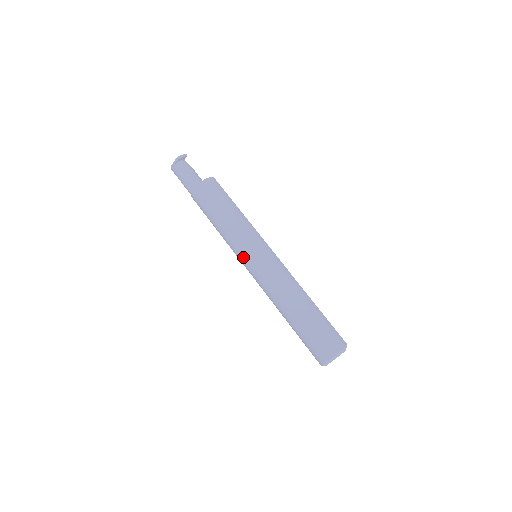
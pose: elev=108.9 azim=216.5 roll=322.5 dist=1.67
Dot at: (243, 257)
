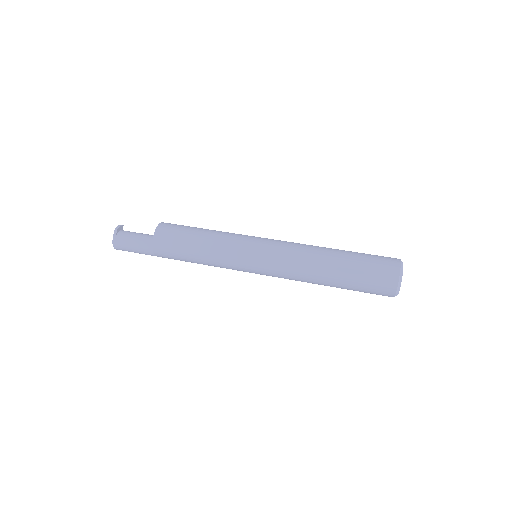
Dot at: (247, 257)
